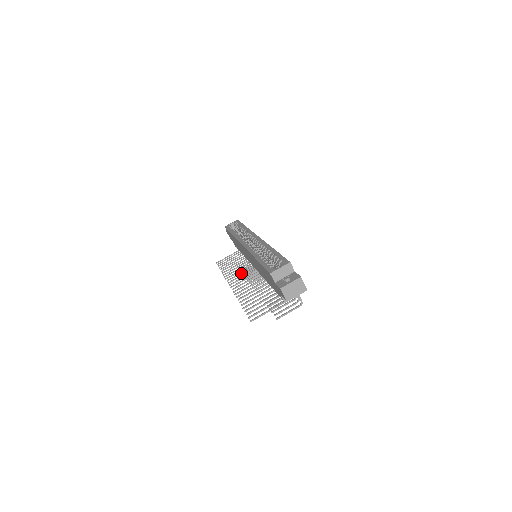
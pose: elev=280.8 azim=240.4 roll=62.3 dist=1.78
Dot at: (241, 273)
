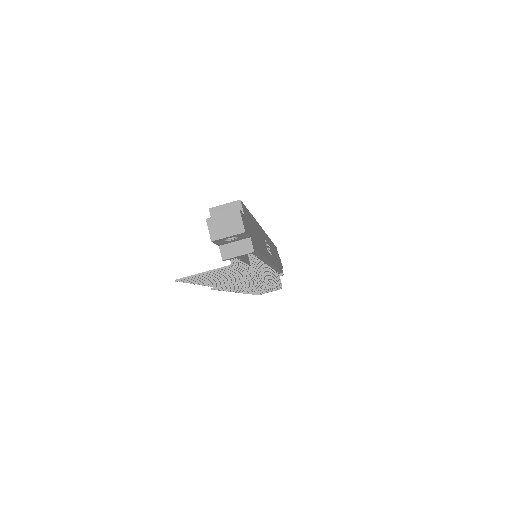
Dot at: occluded
